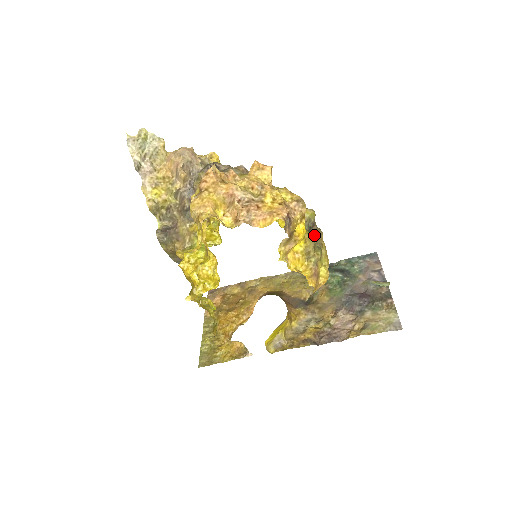
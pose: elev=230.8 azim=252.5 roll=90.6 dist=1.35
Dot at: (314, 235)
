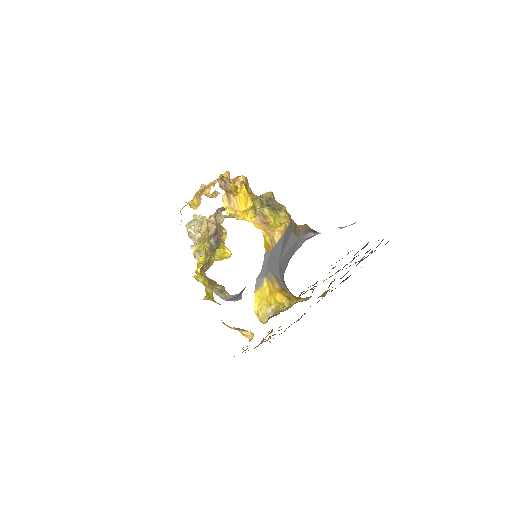
Dot at: (275, 208)
